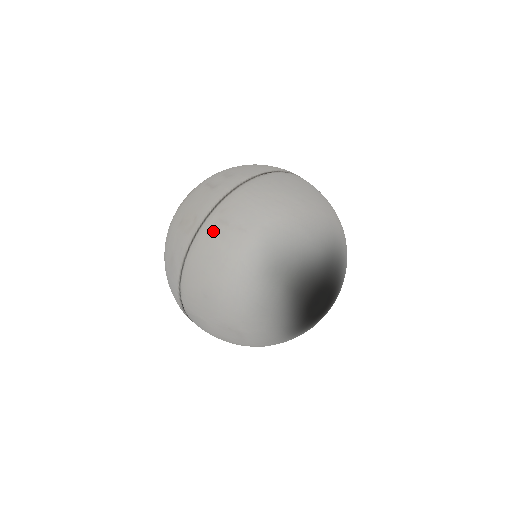
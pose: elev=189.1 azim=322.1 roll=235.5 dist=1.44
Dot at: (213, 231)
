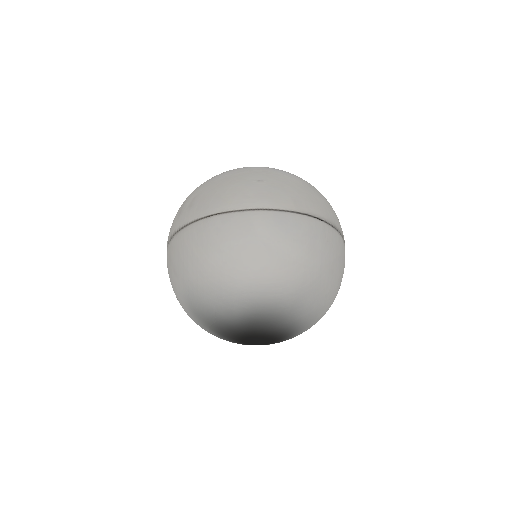
Dot at: (167, 260)
